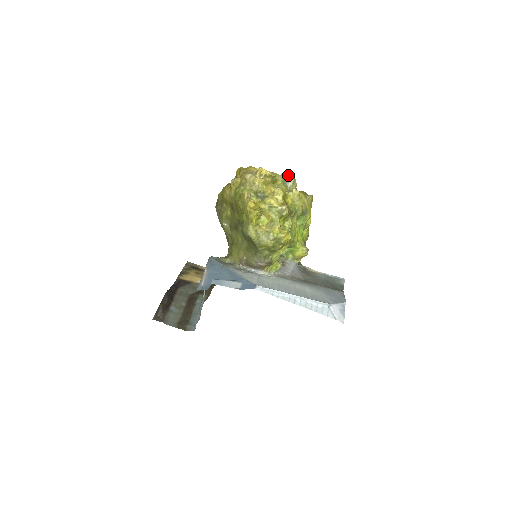
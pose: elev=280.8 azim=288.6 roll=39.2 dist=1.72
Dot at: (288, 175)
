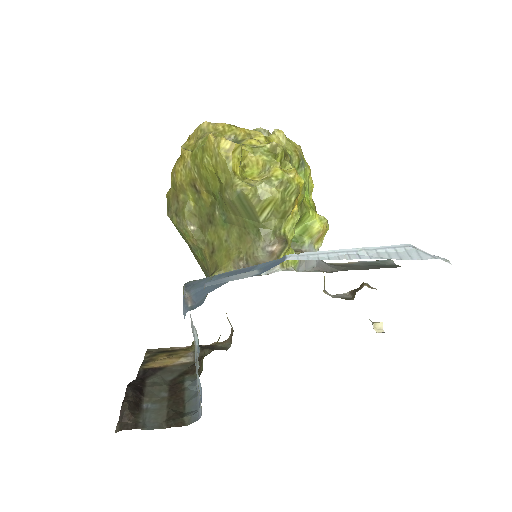
Dot at: (257, 128)
